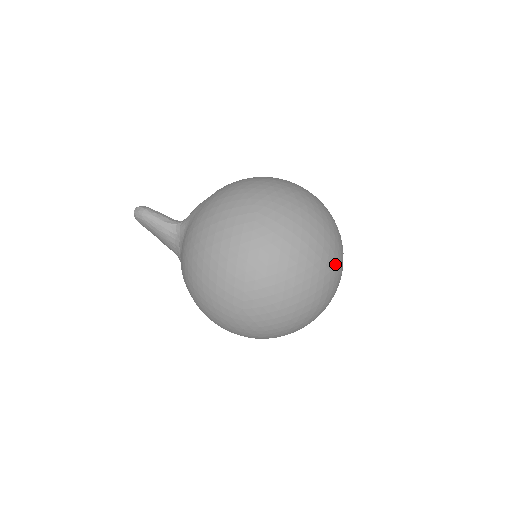
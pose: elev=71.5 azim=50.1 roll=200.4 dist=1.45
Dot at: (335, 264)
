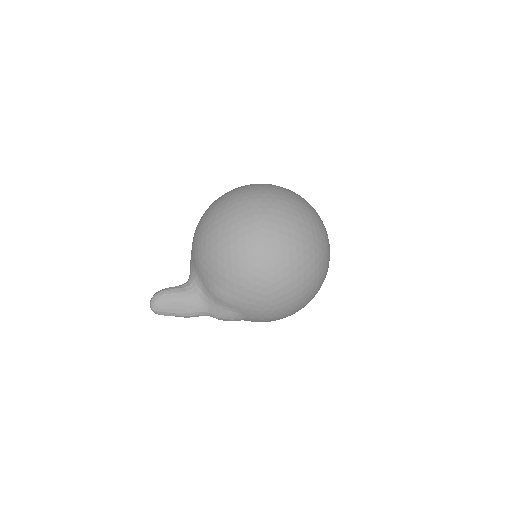
Dot at: occluded
